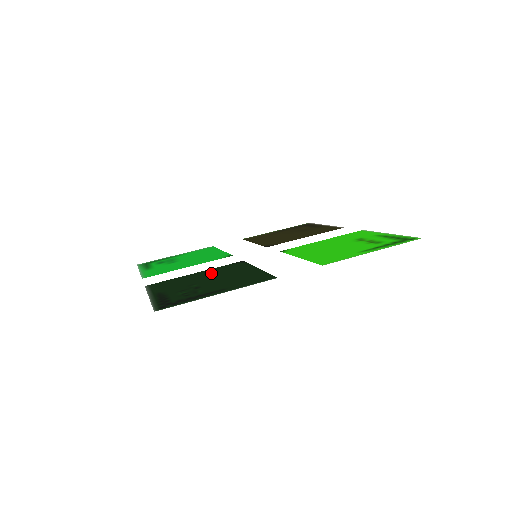
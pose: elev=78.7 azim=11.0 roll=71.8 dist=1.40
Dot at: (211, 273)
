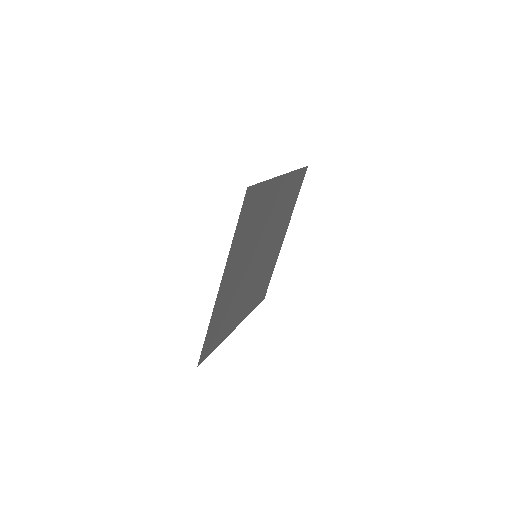
Dot at: occluded
